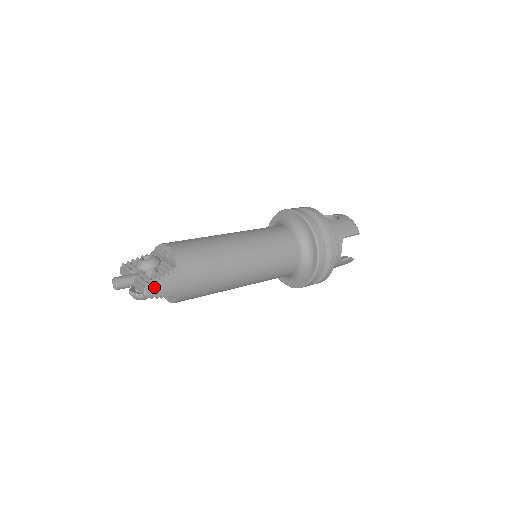
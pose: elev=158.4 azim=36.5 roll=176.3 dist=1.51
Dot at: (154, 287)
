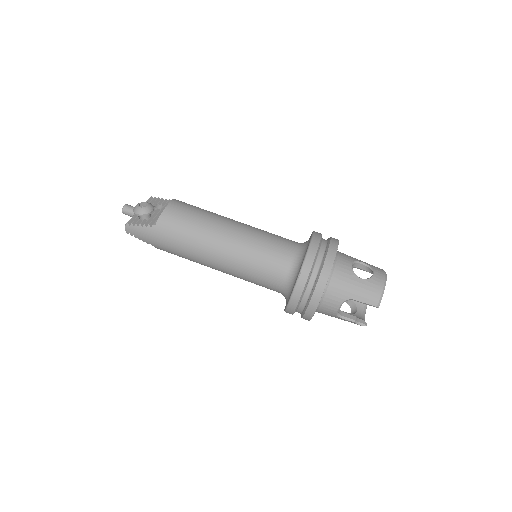
Dot at: (132, 229)
